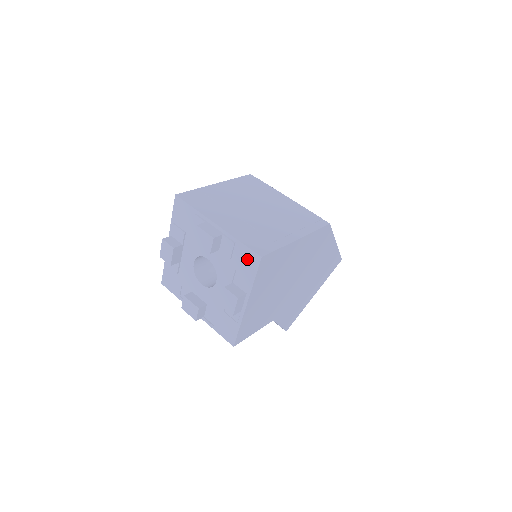
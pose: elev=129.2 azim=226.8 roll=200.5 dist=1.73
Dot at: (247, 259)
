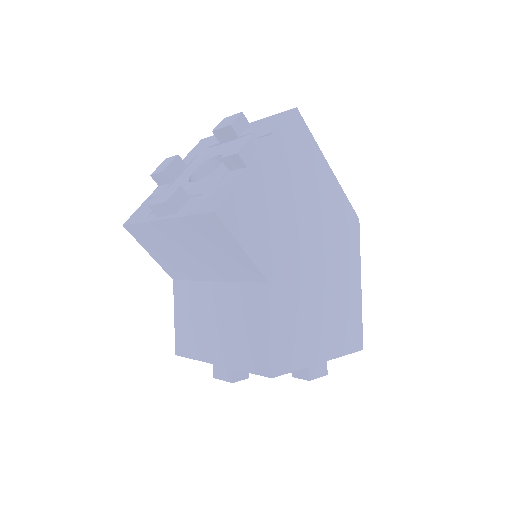
Dot at: (276, 120)
